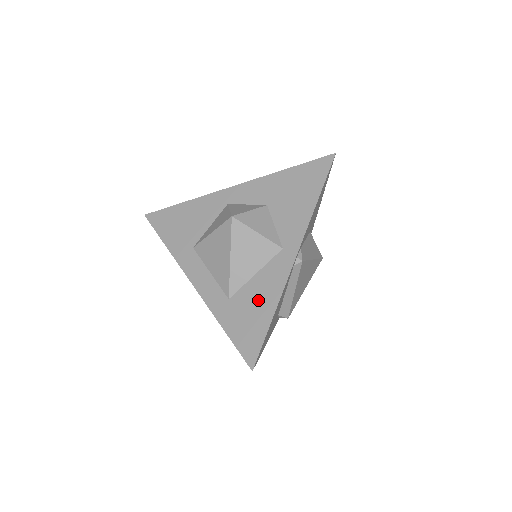
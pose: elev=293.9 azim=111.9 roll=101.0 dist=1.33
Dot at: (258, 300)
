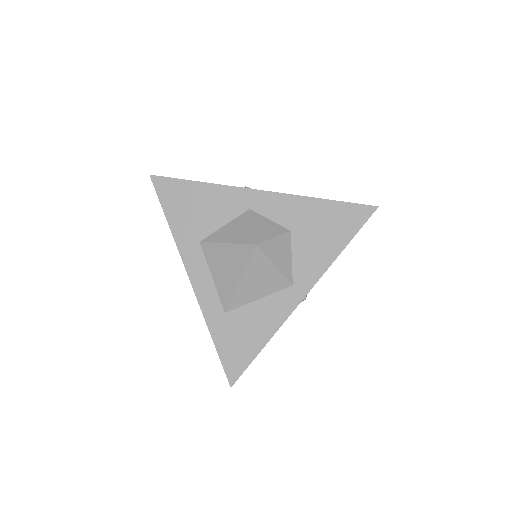
Dot at: (254, 326)
